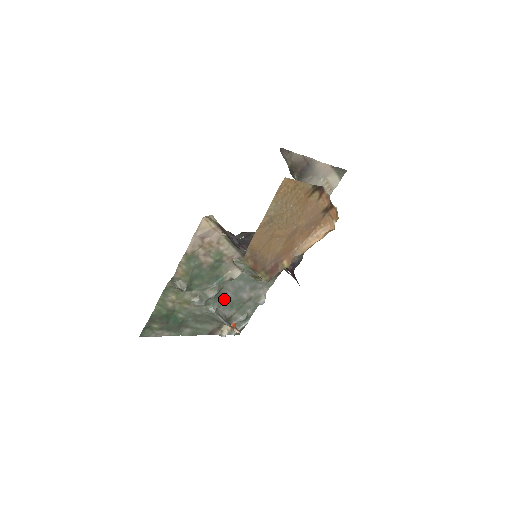
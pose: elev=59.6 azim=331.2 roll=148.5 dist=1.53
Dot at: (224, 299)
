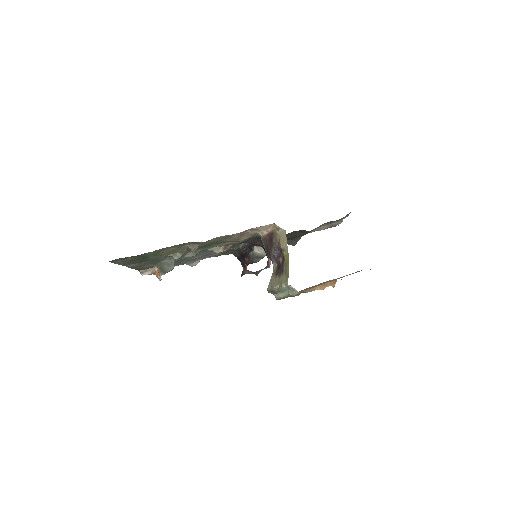
Dot at: occluded
